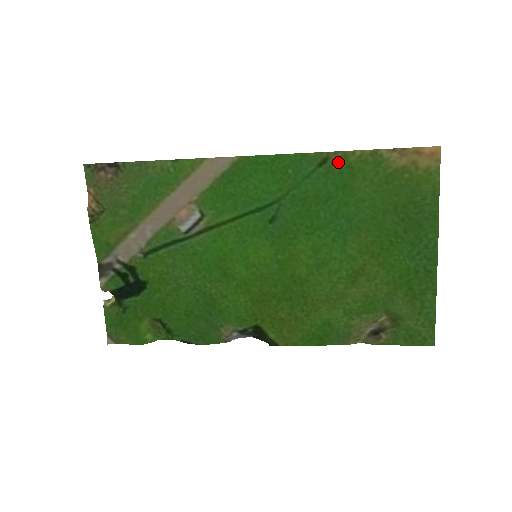
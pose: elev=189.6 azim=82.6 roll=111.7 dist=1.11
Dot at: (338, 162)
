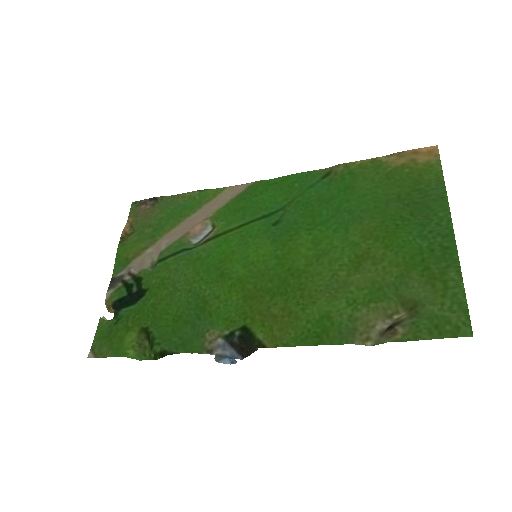
Dot at: (340, 172)
